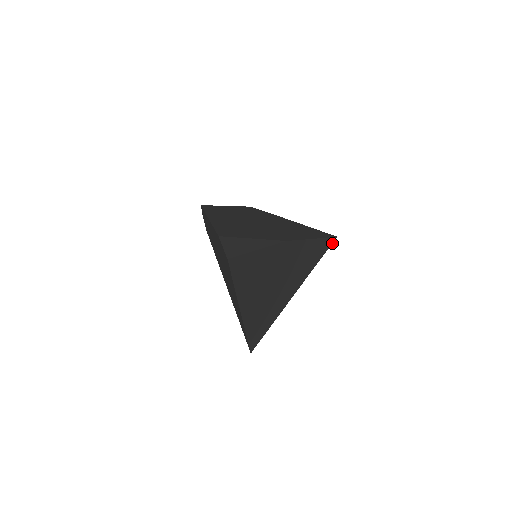
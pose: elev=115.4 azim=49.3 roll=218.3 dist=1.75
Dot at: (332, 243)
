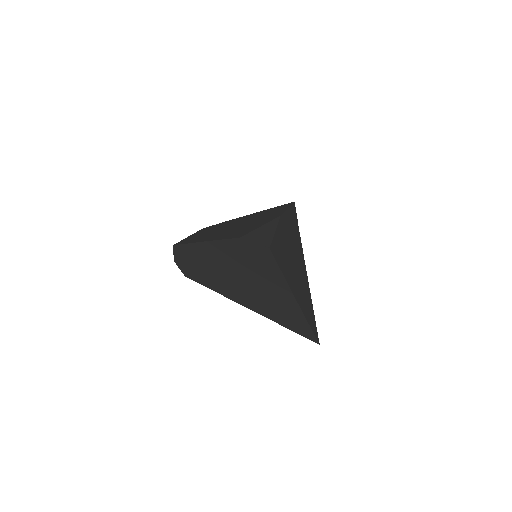
Dot at: (295, 209)
